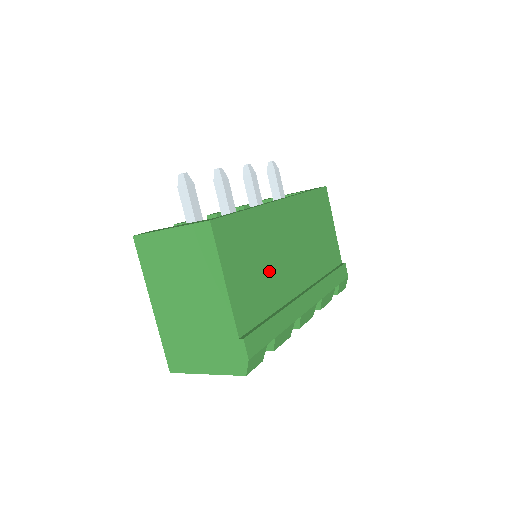
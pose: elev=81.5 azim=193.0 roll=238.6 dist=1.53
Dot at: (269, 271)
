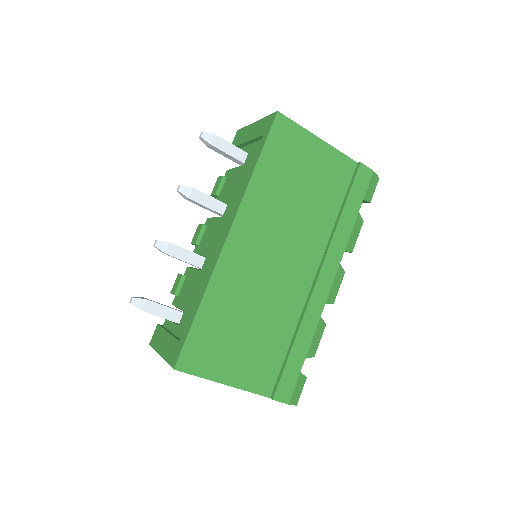
Dot at: (263, 315)
